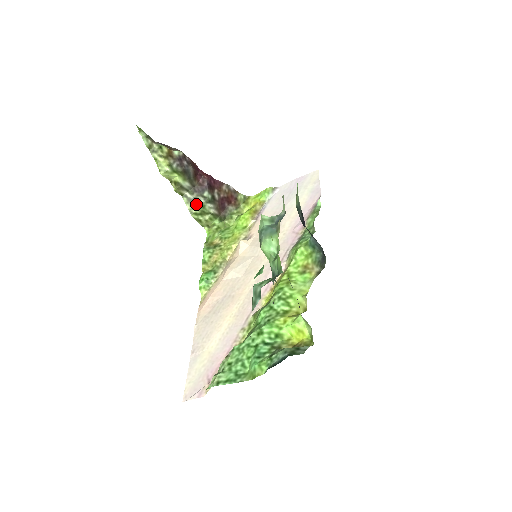
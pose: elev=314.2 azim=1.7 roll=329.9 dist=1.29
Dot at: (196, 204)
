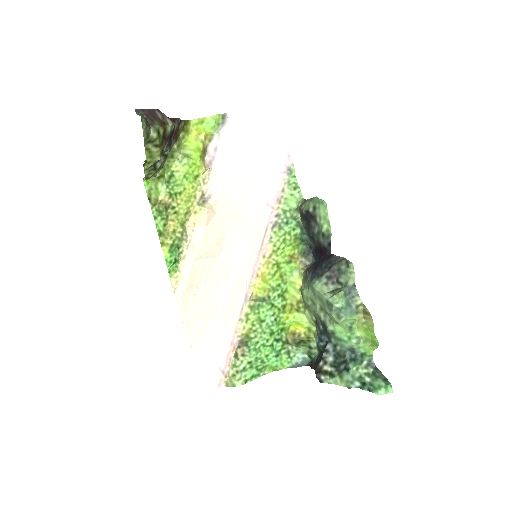
Dot at: (155, 167)
